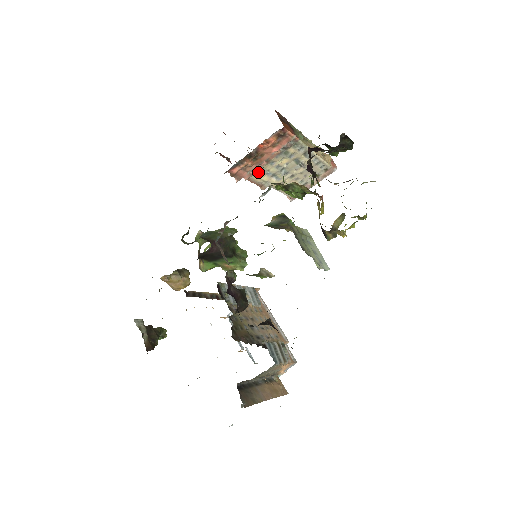
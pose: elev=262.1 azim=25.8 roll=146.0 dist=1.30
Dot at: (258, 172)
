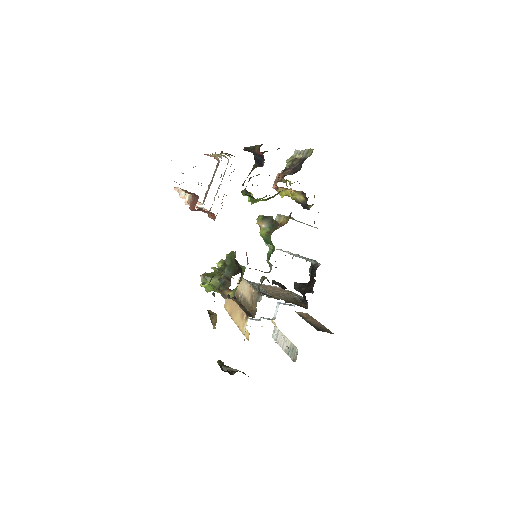
Dot at: occluded
